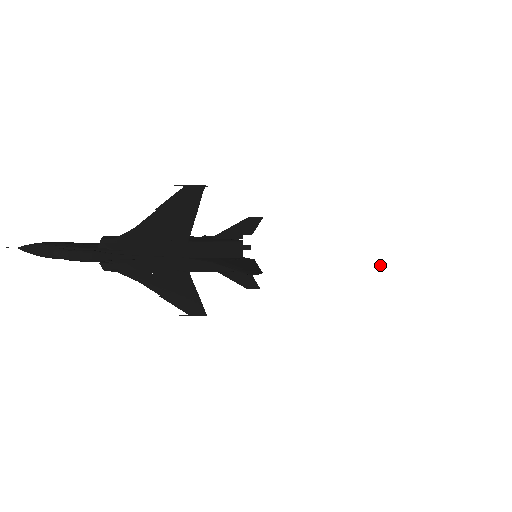
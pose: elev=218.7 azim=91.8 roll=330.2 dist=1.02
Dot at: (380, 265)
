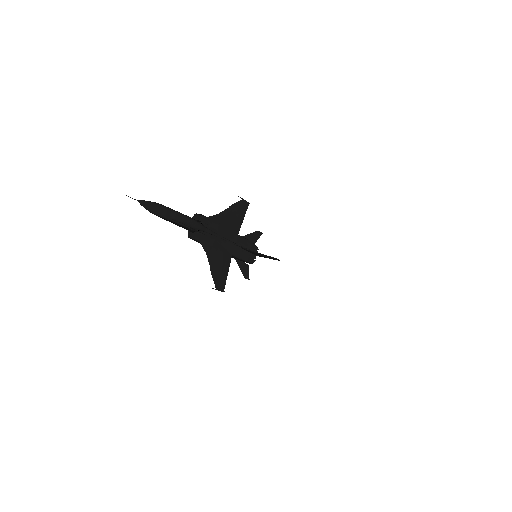
Dot at: (292, 279)
